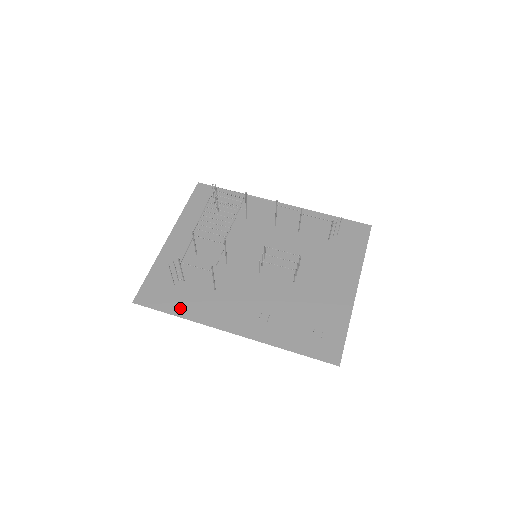
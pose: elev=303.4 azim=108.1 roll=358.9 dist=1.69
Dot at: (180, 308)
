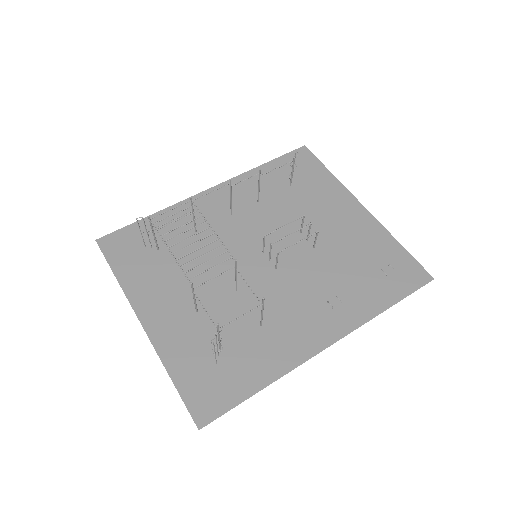
Dot at: (254, 378)
